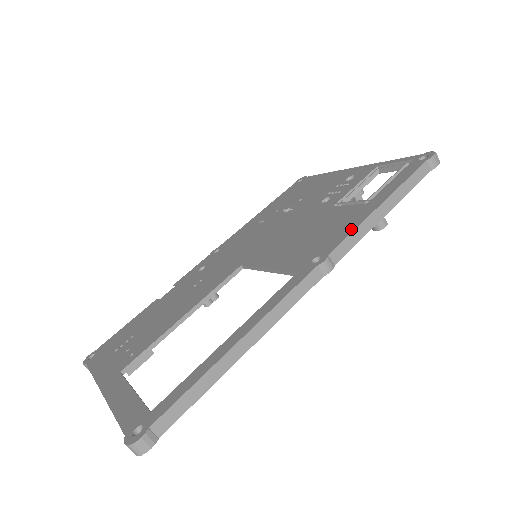
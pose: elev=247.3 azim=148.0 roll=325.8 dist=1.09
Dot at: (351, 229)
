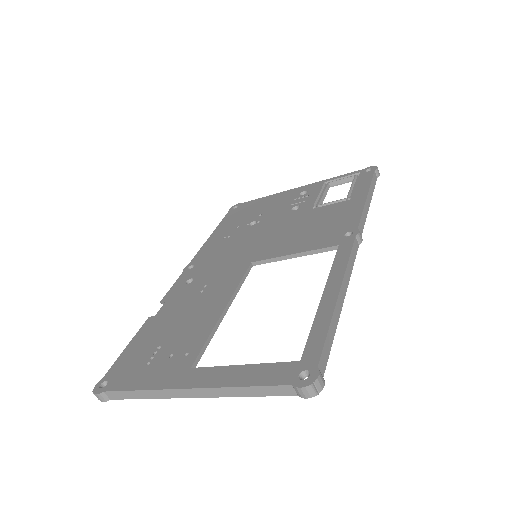
Dot at: (359, 213)
